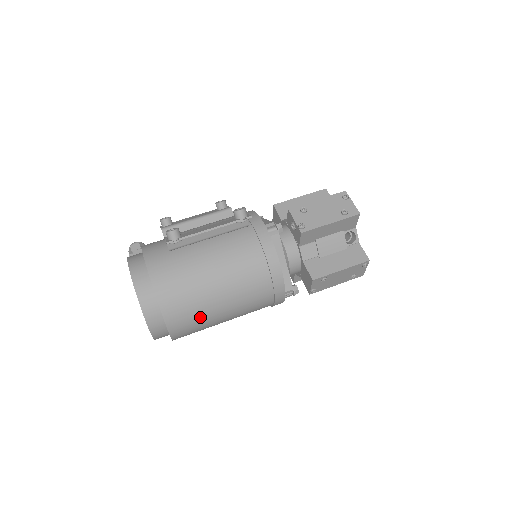
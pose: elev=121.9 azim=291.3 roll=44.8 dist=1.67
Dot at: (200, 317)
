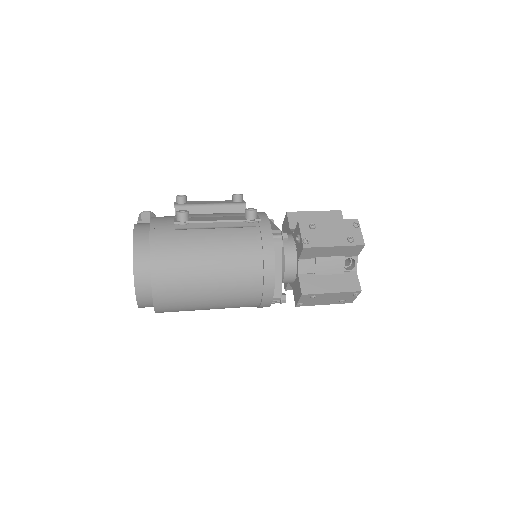
Dot at: (186, 299)
